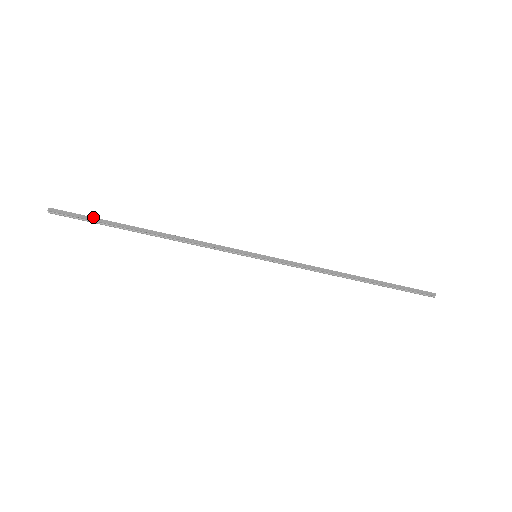
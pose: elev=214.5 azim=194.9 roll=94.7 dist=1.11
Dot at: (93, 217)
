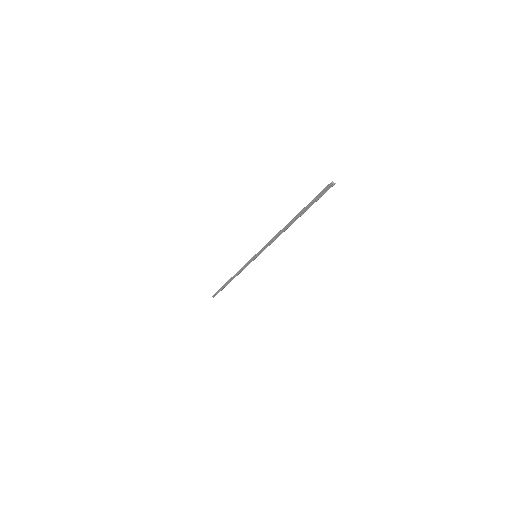
Dot at: occluded
